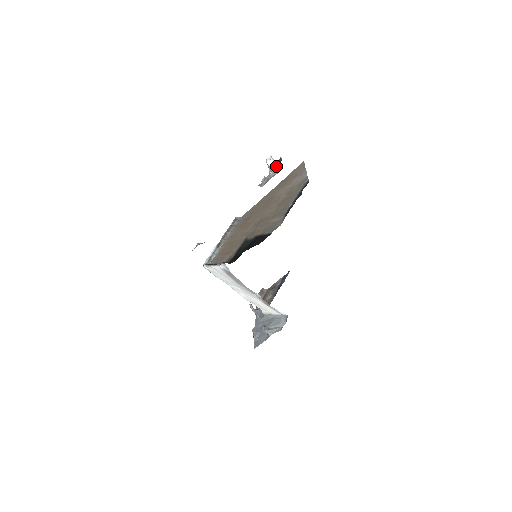
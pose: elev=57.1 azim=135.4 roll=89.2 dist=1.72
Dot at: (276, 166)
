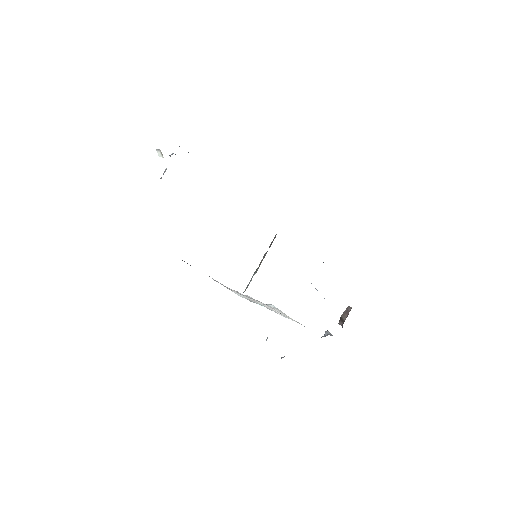
Dot at: (161, 153)
